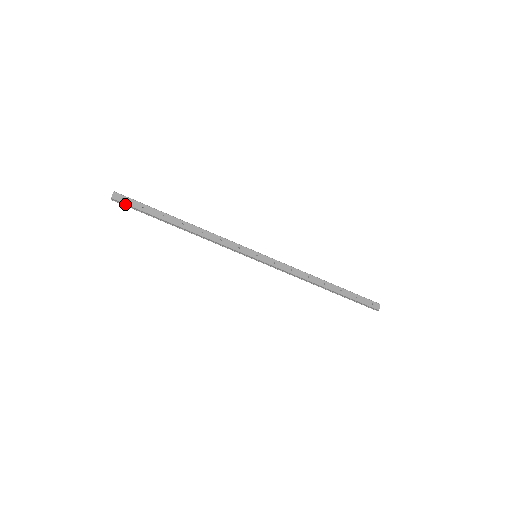
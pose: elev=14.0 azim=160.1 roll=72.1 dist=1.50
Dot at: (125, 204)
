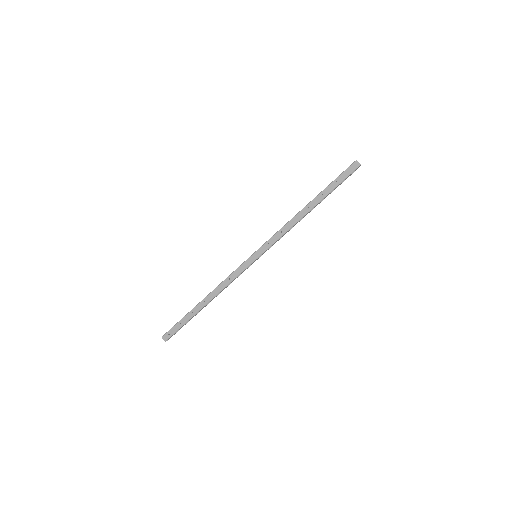
Dot at: occluded
